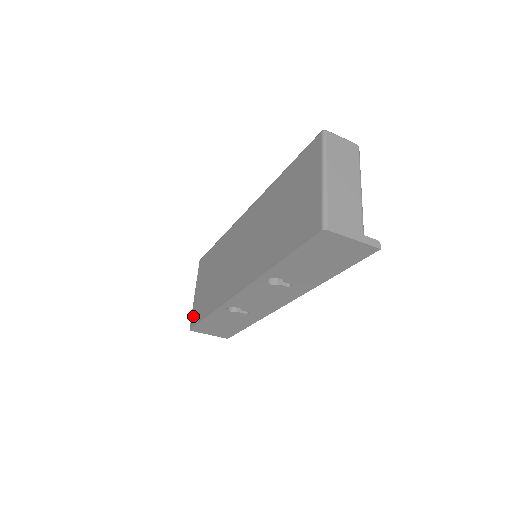
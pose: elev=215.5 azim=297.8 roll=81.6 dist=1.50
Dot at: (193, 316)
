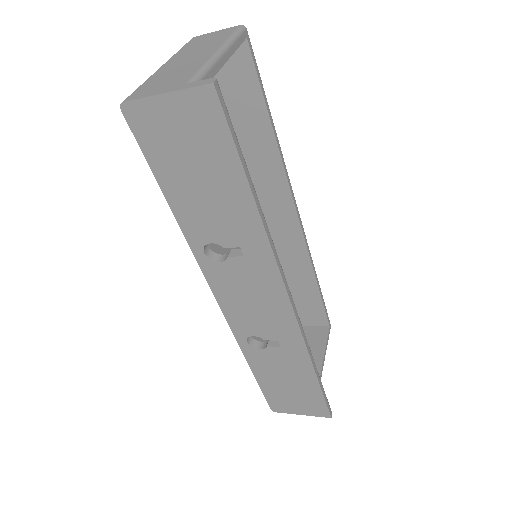
Dot at: occluded
